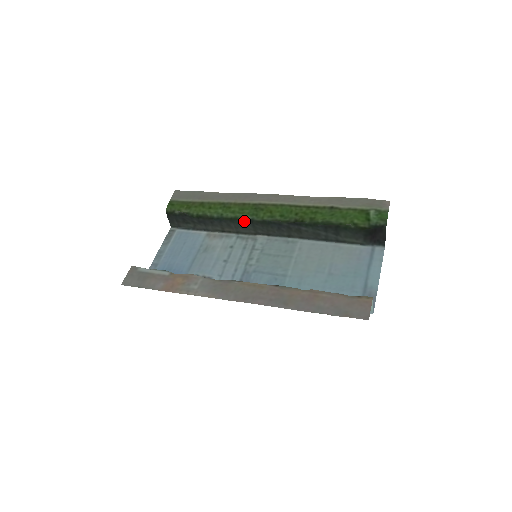
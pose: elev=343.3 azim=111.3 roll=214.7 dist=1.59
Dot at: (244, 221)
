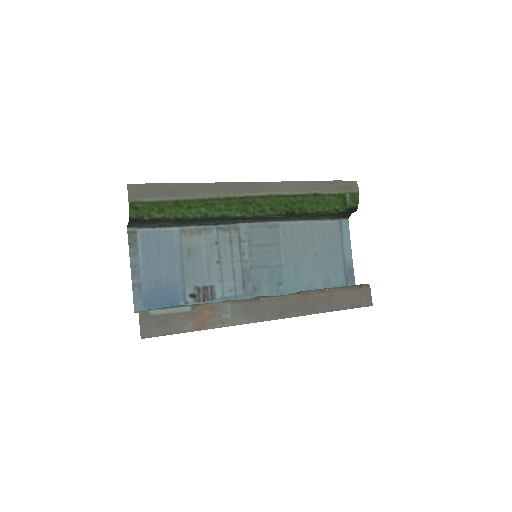
Dot at: occluded
